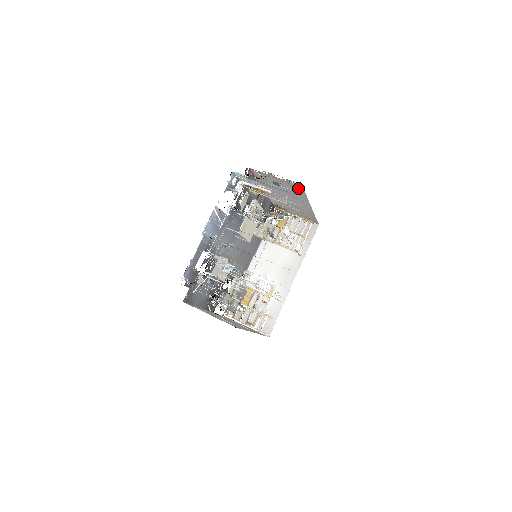
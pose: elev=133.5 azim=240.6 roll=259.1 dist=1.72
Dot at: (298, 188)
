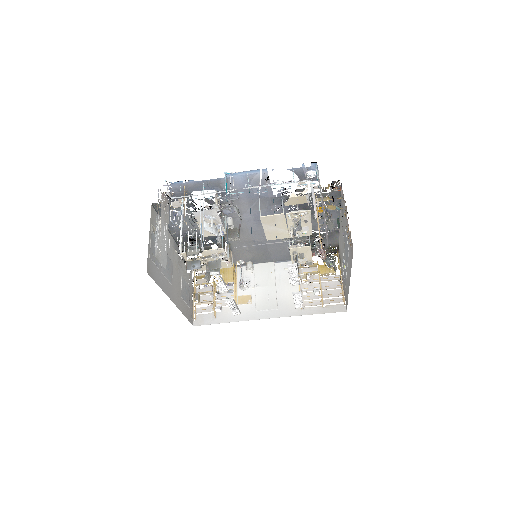
Dot at: (351, 251)
